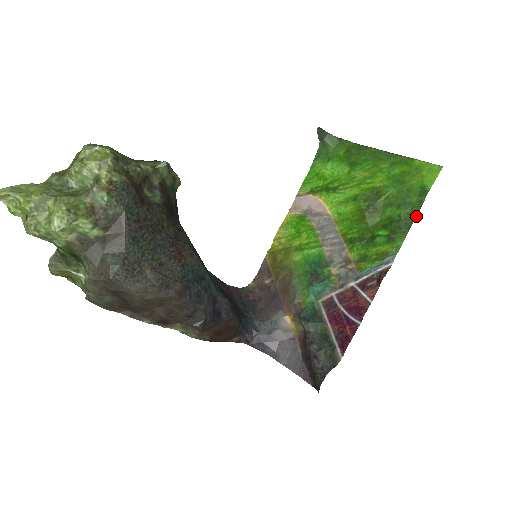
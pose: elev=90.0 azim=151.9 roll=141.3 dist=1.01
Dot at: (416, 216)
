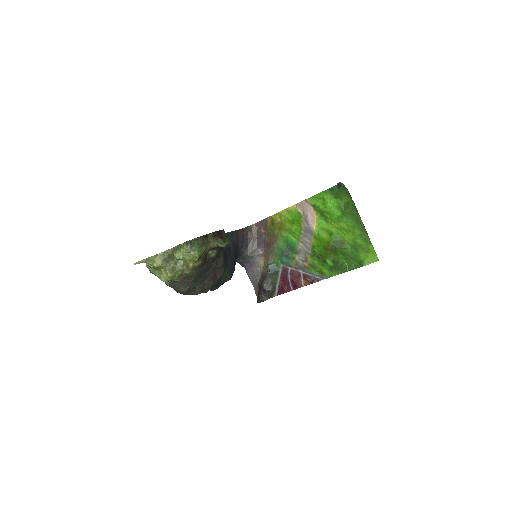
Dot at: occluded
